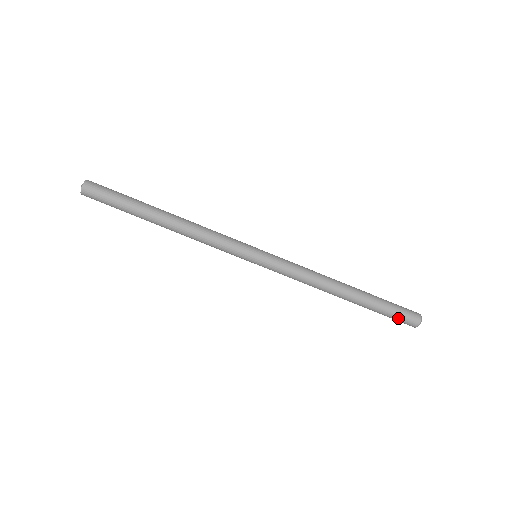
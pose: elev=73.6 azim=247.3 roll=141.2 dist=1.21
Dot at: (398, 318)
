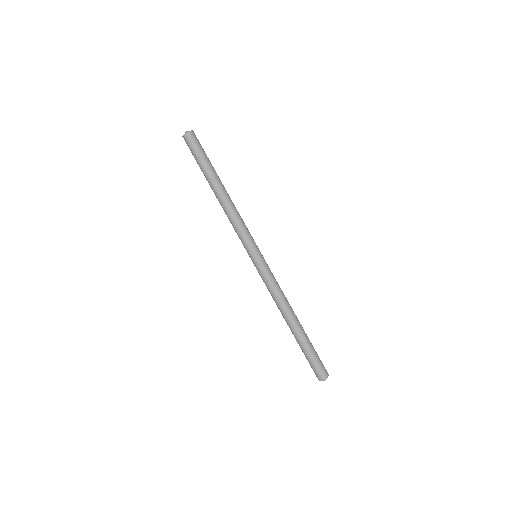
Dot at: (316, 364)
